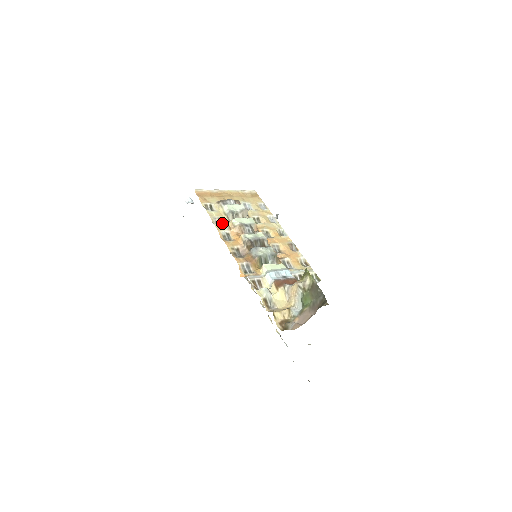
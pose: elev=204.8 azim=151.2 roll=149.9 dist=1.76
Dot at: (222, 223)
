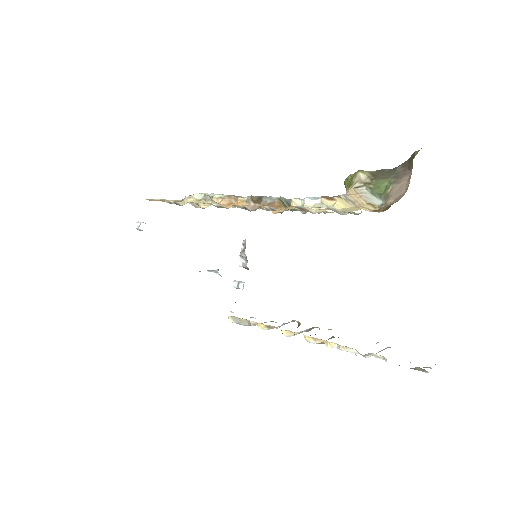
Dot at: (202, 207)
